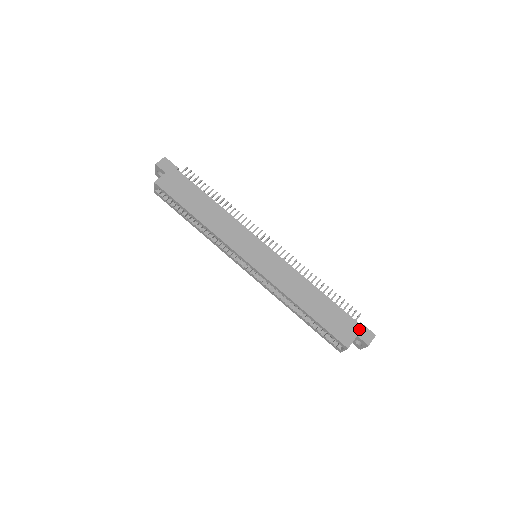
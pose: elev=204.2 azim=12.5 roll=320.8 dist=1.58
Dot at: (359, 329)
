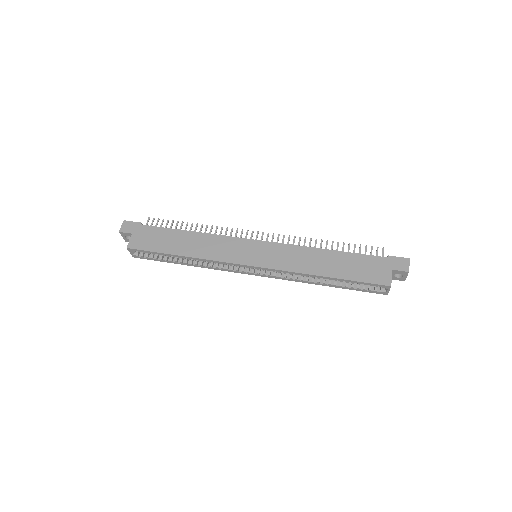
Dot at: (390, 262)
